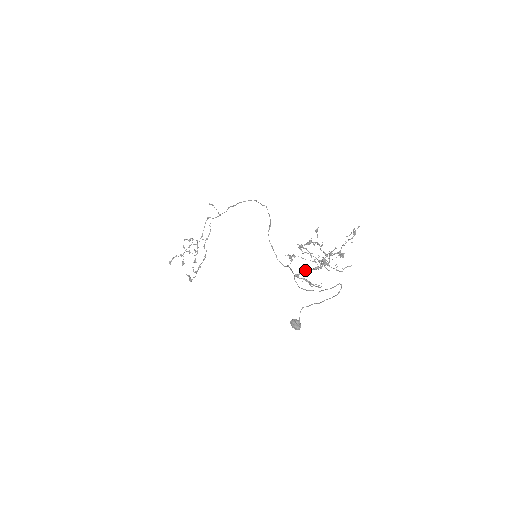
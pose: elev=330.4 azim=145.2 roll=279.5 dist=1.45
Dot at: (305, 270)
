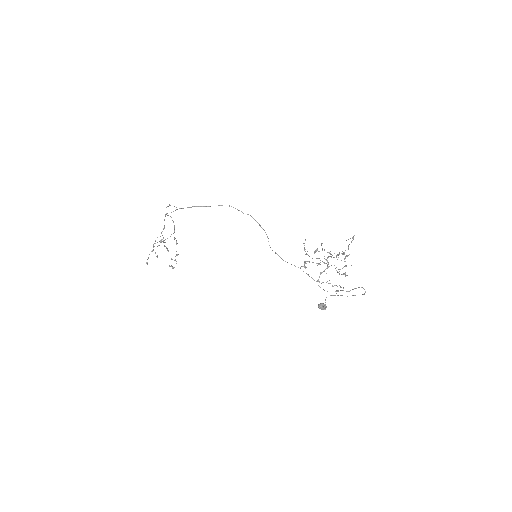
Dot at: occluded
